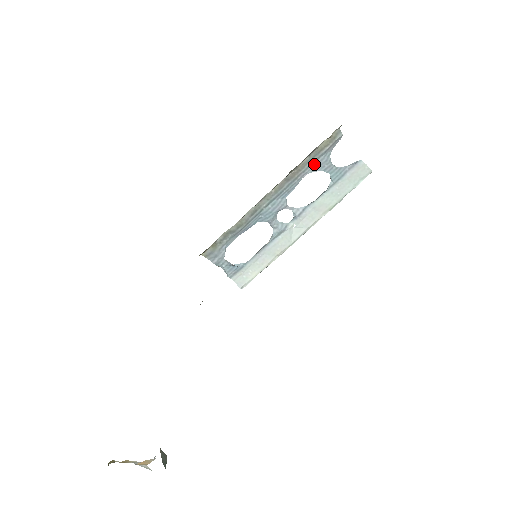
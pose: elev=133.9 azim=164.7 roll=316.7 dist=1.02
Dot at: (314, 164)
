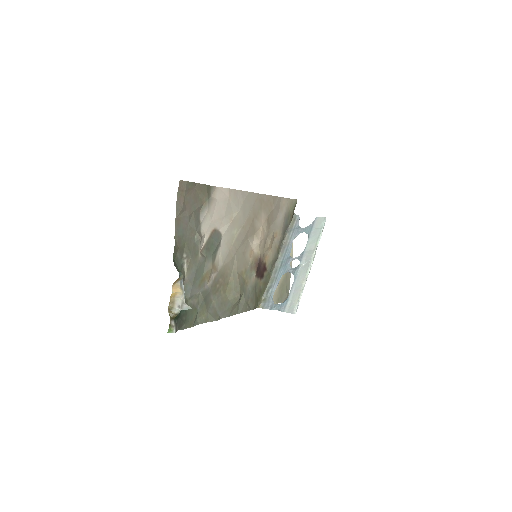
Dot at: (293, 234)
